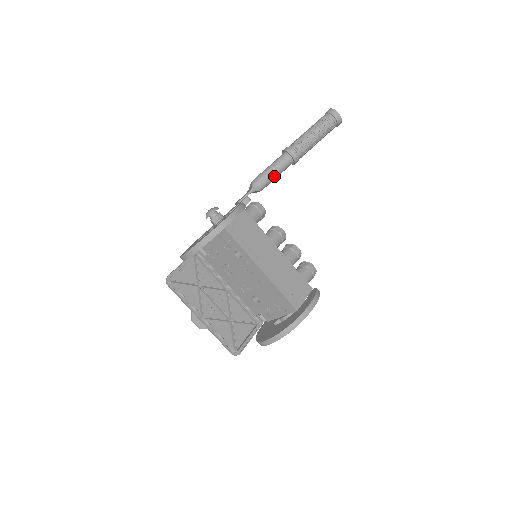
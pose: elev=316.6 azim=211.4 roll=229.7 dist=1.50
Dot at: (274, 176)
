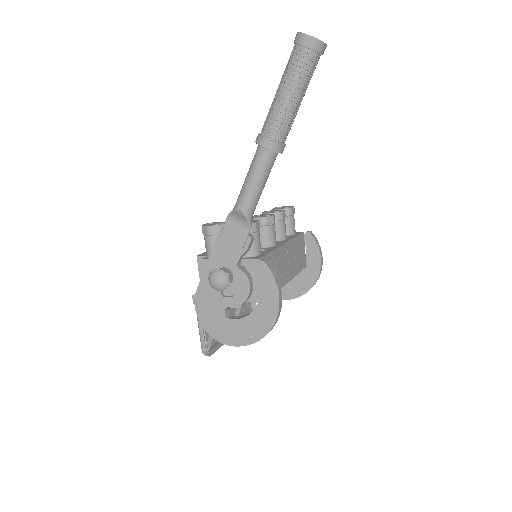
Dot at: (263, 187)
